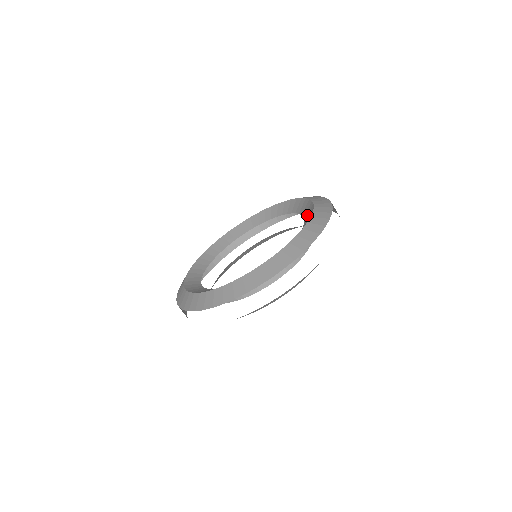
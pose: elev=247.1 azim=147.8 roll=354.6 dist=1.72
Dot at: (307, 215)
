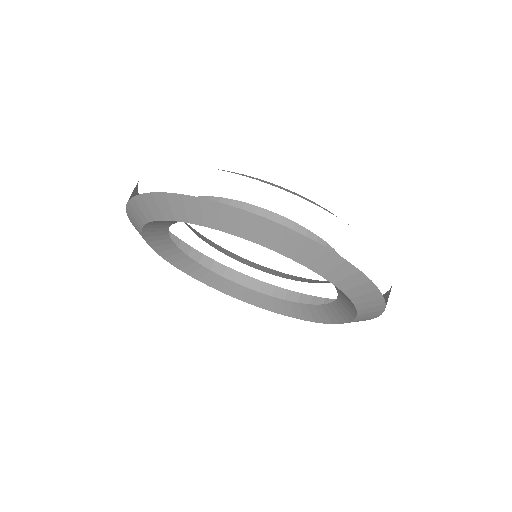
Dot at: occluded
